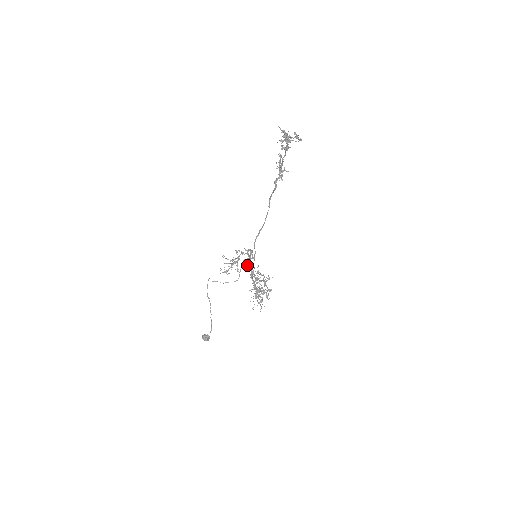
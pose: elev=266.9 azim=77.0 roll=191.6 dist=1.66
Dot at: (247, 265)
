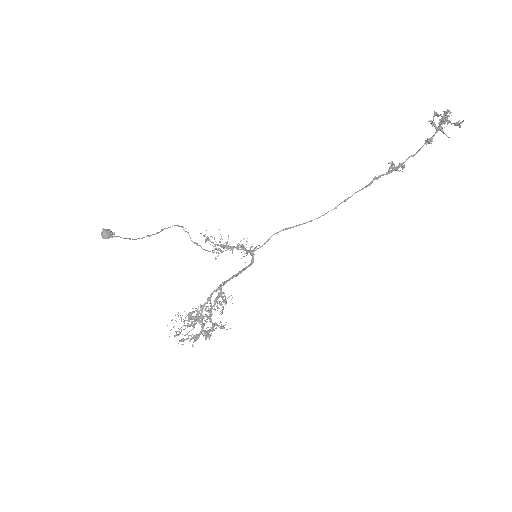
Dot at: (225, 281)
